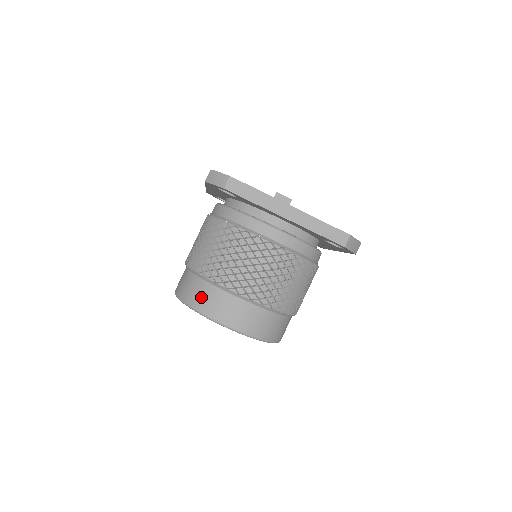
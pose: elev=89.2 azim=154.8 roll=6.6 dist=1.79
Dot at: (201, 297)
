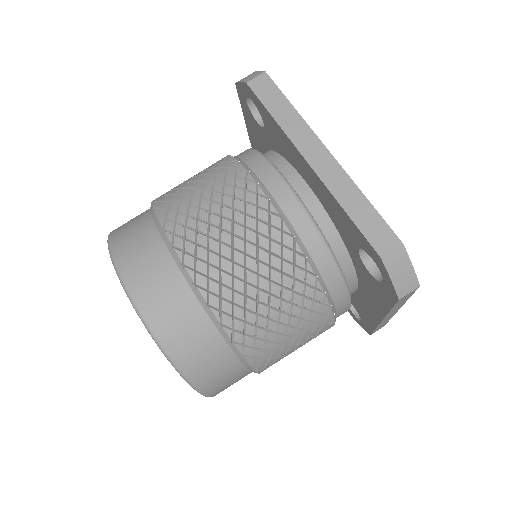
Dot at: (128, 230)
